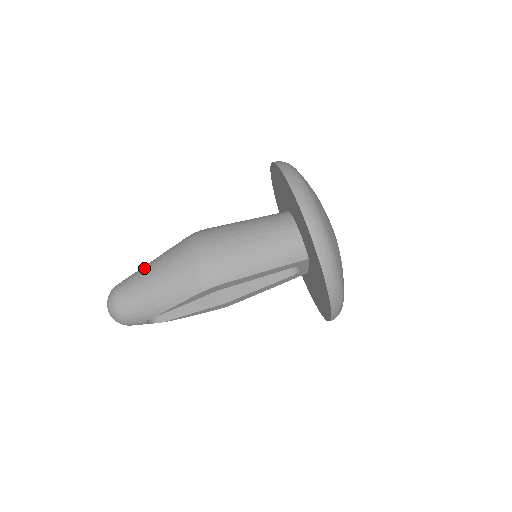
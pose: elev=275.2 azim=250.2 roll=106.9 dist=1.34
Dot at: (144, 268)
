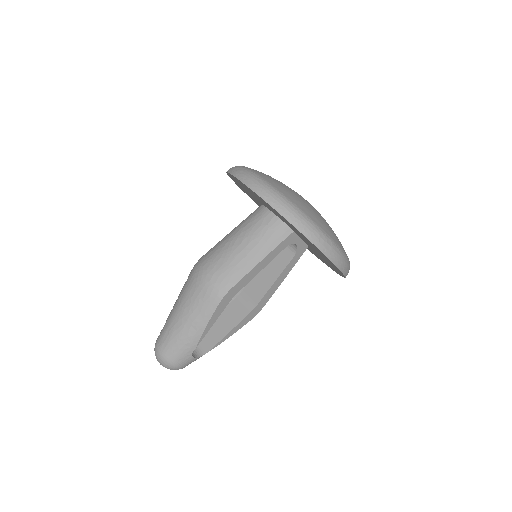
Dot at: (170, 313)
